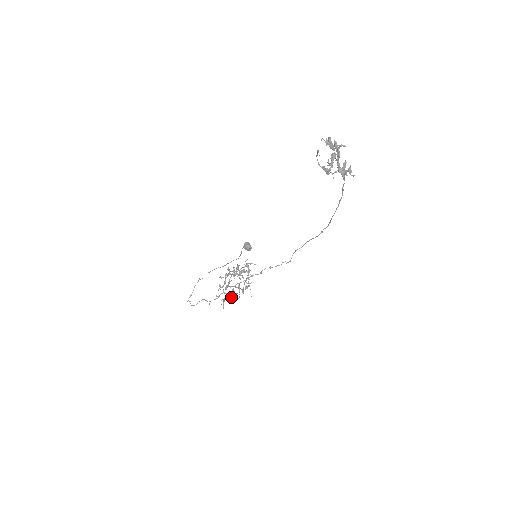
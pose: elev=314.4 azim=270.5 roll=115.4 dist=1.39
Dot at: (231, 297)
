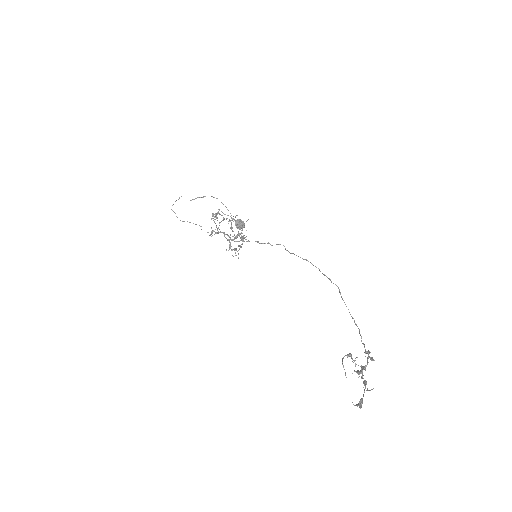
Dot at: (229, 249)
